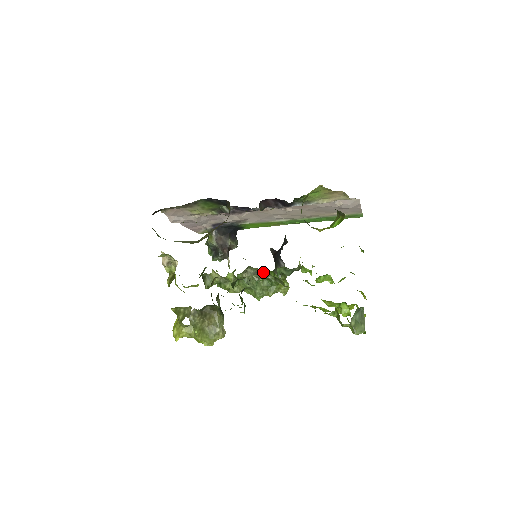
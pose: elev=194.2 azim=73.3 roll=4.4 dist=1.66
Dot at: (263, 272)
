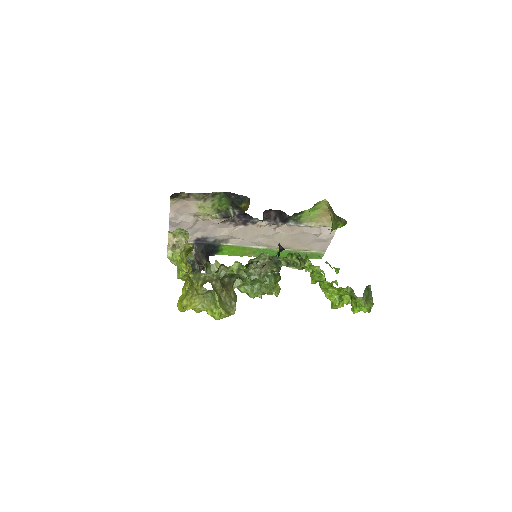
Dot at: (268, 265)
